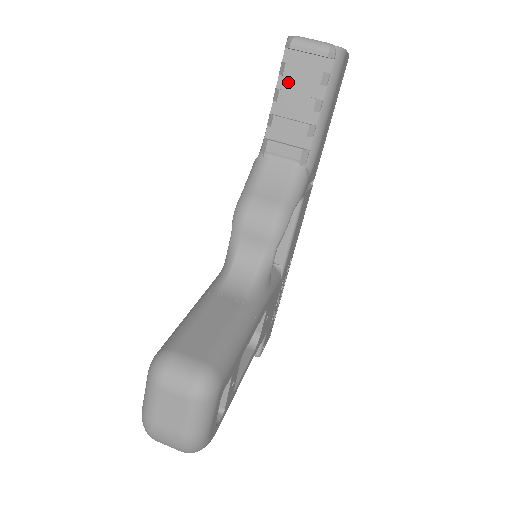
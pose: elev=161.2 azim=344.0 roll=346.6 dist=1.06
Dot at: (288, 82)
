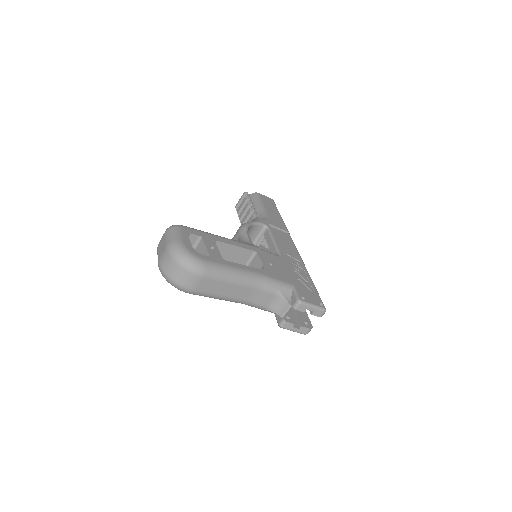
Dot at: occluded
